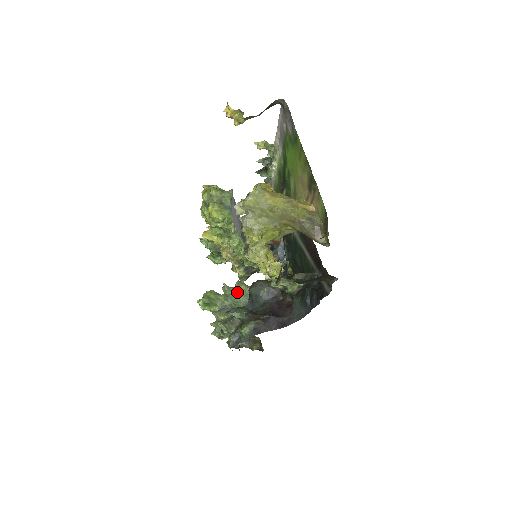
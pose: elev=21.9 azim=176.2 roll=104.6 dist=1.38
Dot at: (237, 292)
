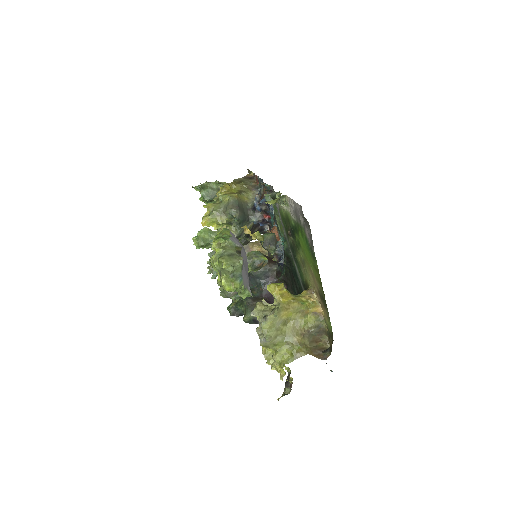
Dot at: occluded
